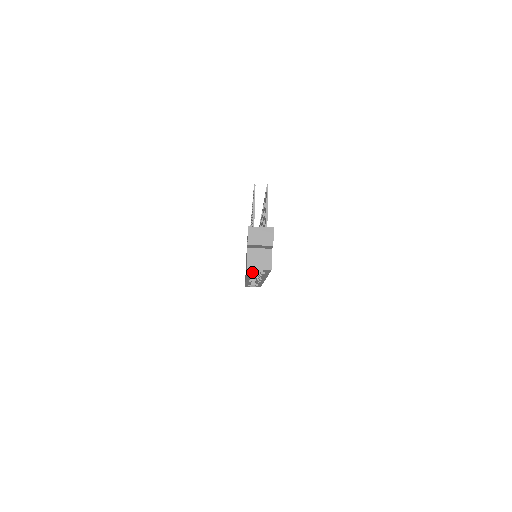
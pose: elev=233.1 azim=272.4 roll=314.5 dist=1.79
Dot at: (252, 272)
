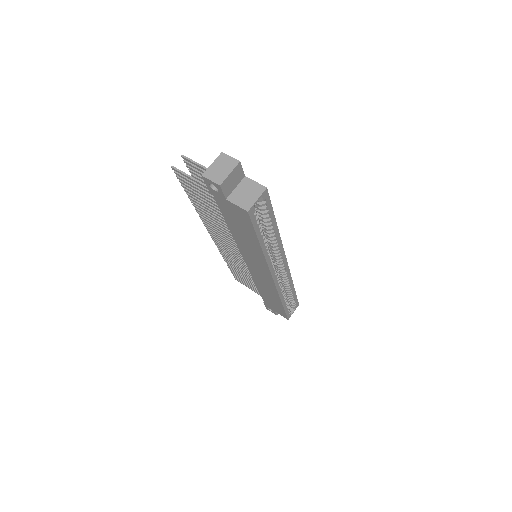
Dot at: (259, 227)
